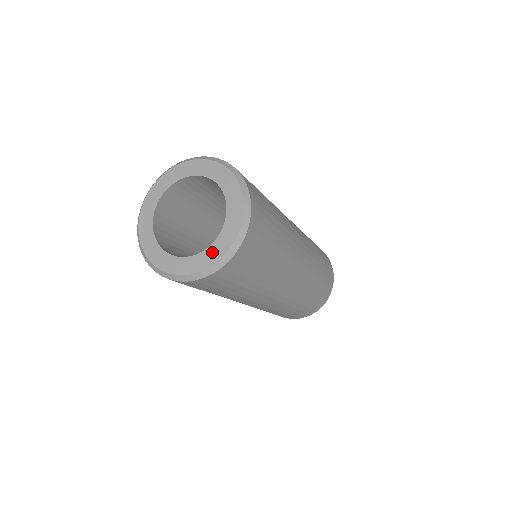
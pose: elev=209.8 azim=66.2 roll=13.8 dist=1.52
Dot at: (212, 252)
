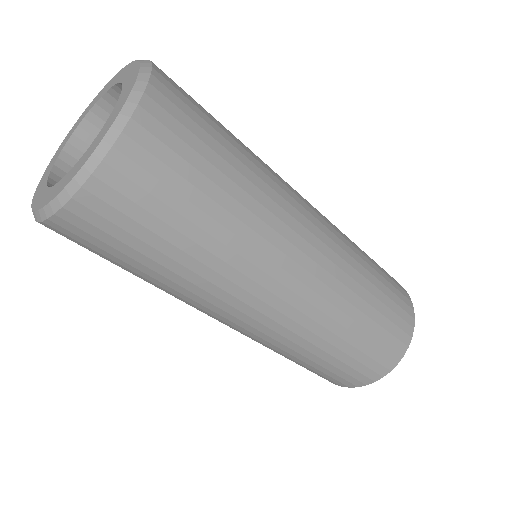
Dot at: (107, 124)
